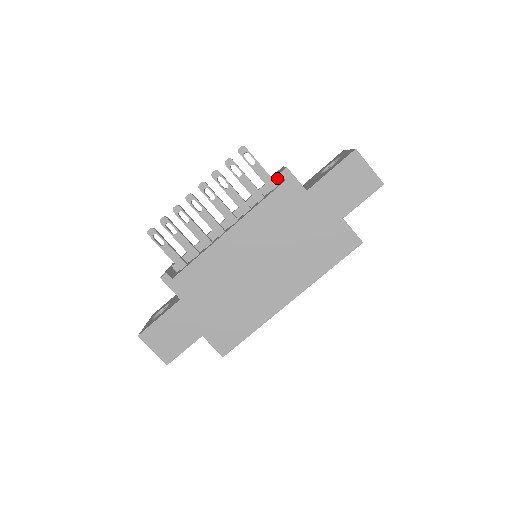
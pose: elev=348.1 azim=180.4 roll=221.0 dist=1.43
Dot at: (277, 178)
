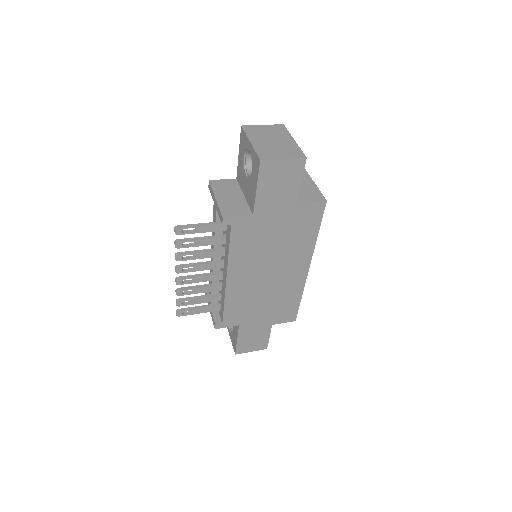
Dot at: occluded
